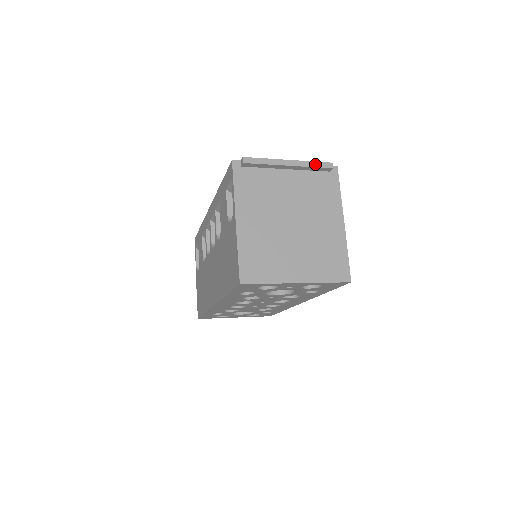
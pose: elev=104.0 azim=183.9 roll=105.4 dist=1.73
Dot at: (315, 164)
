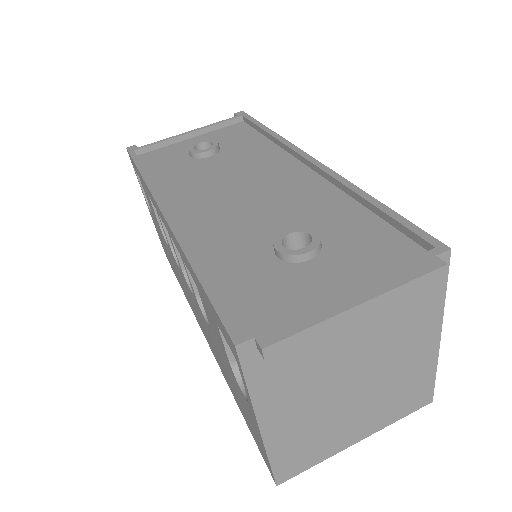
Dot at: (412, 285)
